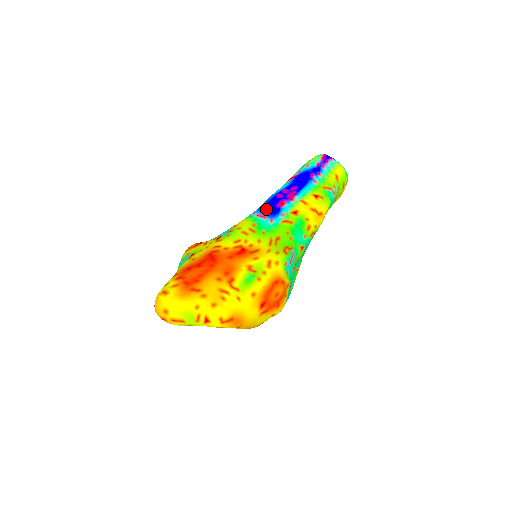
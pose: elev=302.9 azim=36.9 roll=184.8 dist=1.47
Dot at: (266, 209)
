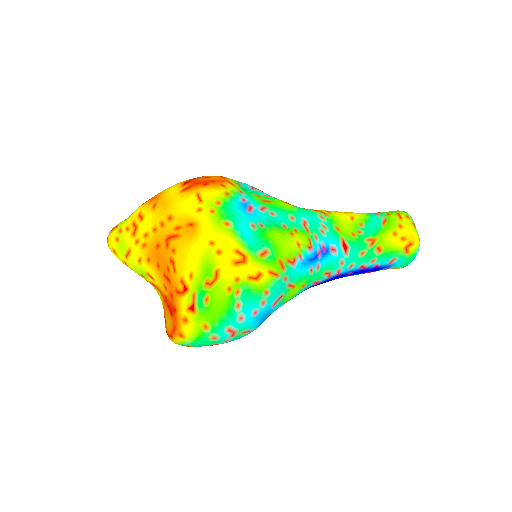
Dot at: occluded
